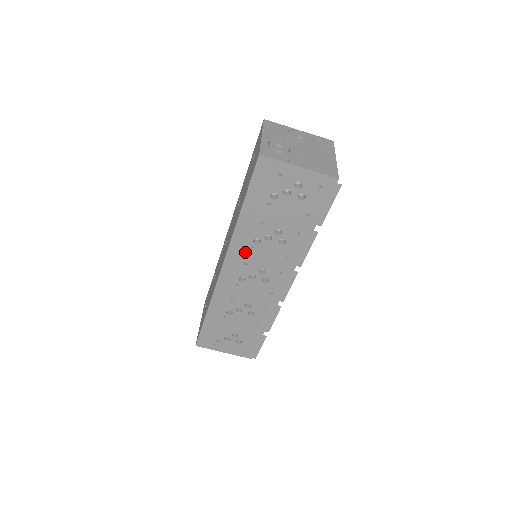
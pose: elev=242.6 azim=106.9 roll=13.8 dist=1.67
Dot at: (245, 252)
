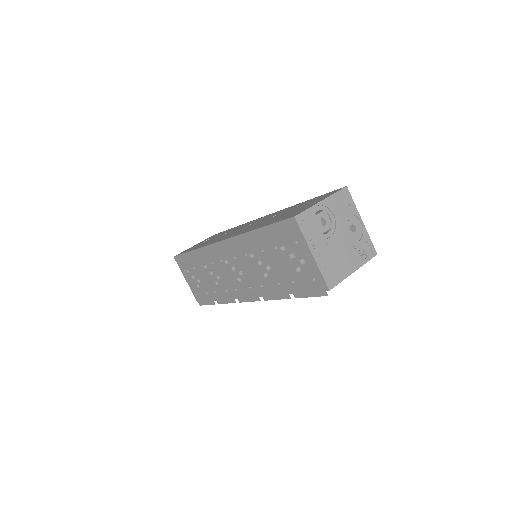
Dot at: (240, 252)
